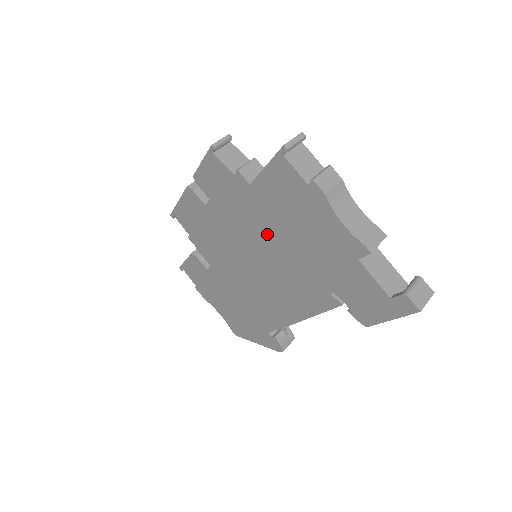
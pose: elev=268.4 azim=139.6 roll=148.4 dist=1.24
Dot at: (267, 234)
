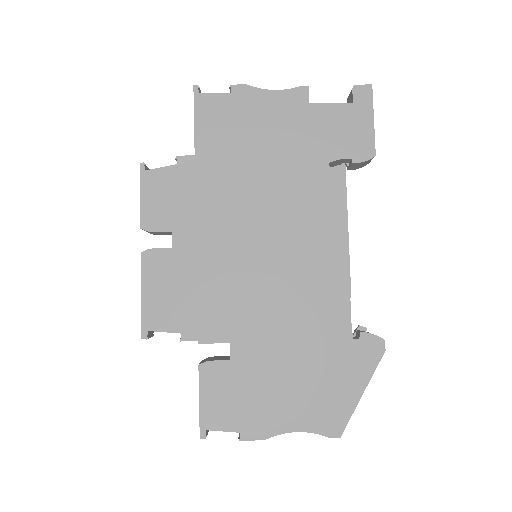
Dot at: (243, 187)
